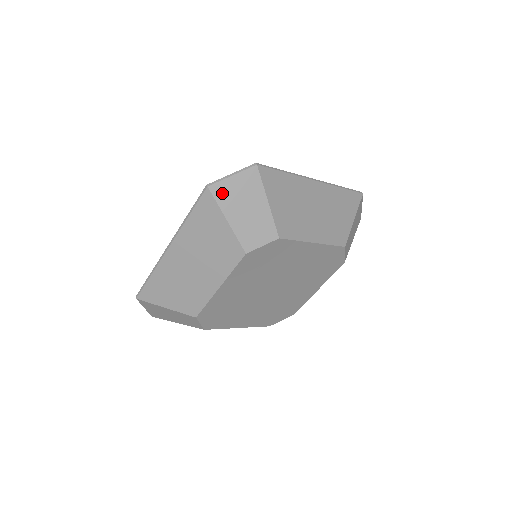
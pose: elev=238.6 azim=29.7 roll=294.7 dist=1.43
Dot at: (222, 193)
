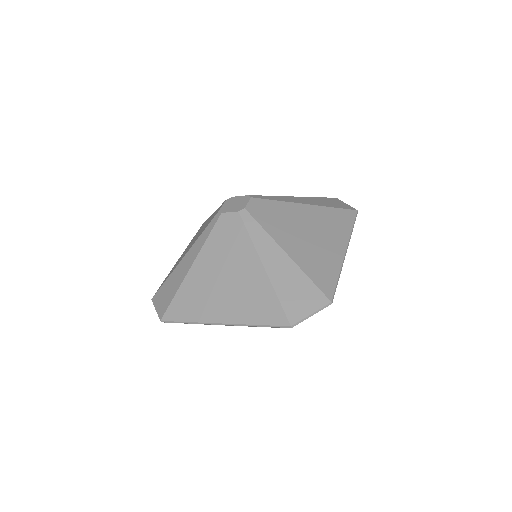
Dot at: occluded
